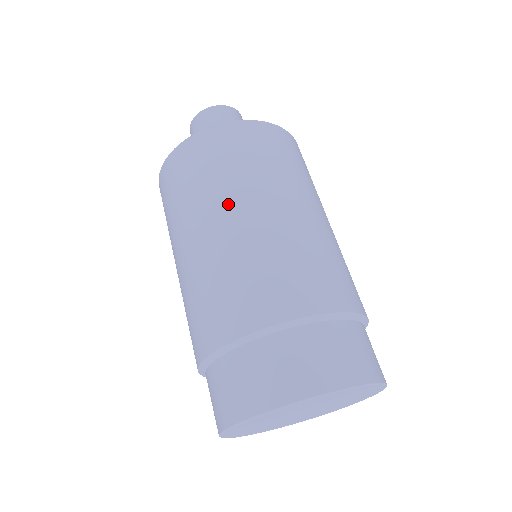
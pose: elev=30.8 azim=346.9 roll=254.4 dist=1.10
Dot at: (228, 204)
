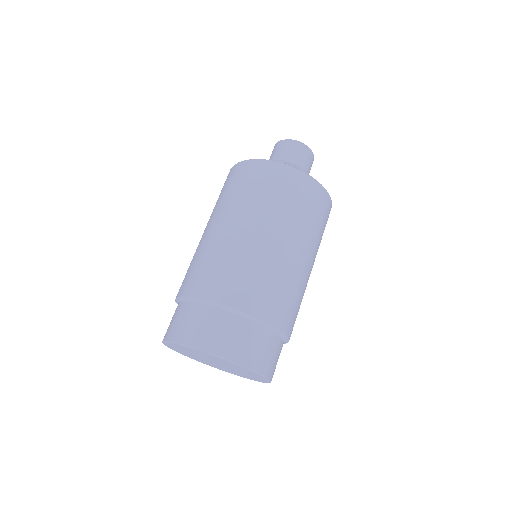
Dot at: (266, 223)
